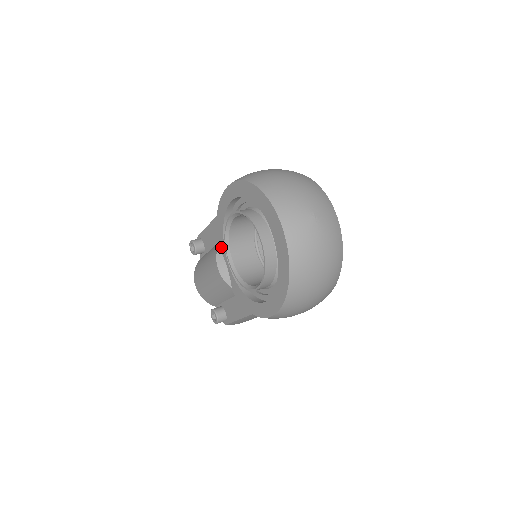
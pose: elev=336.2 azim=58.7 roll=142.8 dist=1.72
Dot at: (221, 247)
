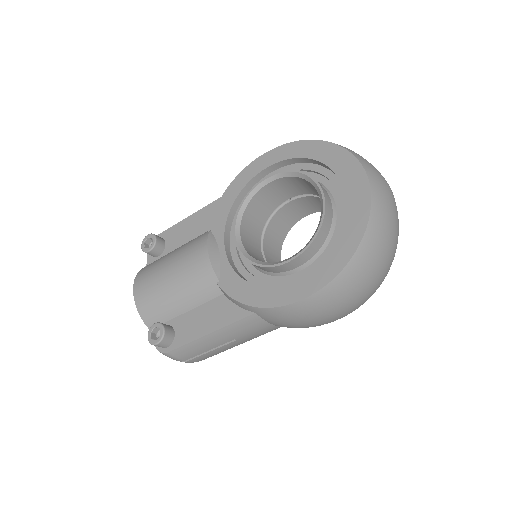
Dot at: (217, 229)
